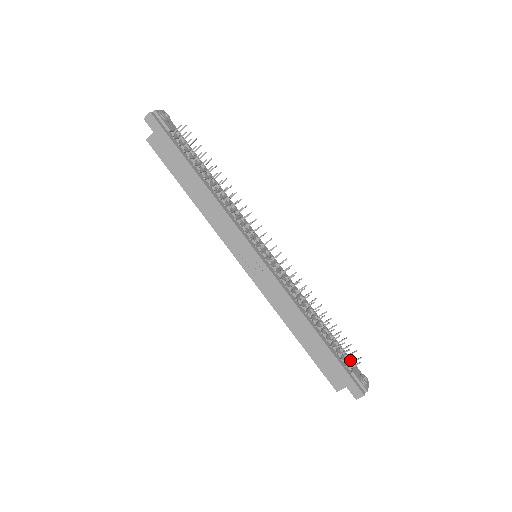
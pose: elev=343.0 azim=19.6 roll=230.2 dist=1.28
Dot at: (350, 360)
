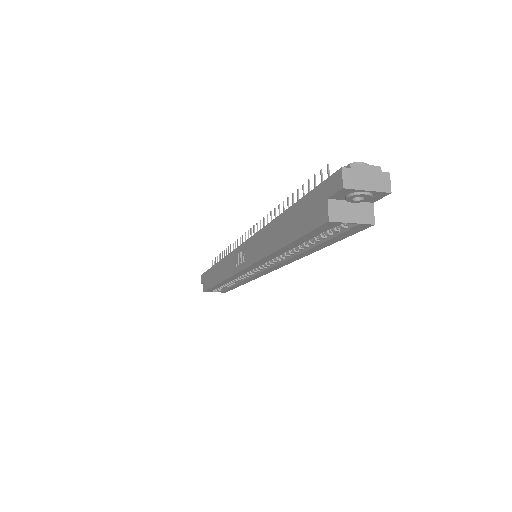
Dot at: occluded
